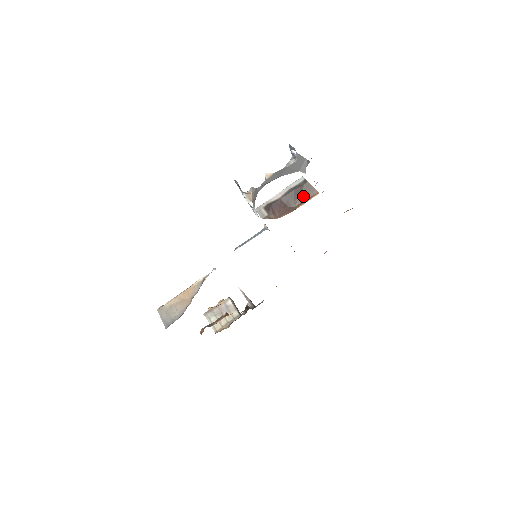
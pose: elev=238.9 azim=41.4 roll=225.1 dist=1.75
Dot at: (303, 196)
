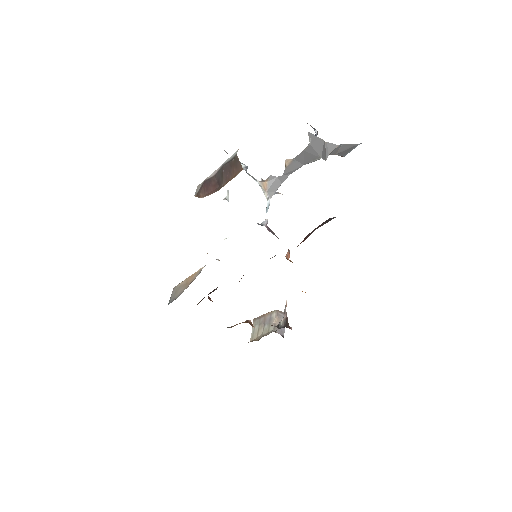
Dot at: occluded
